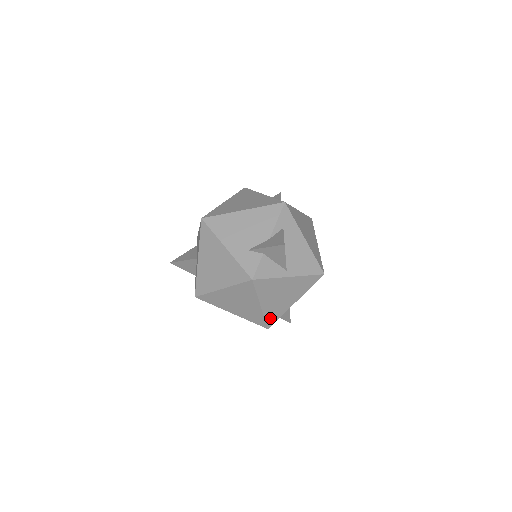
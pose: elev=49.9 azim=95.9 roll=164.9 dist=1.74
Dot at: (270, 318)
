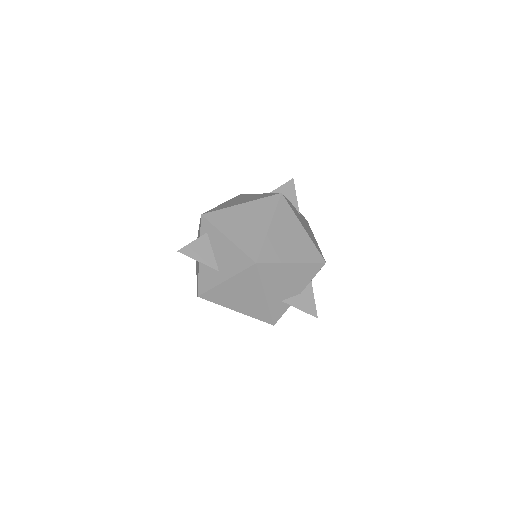
Dot at: occluded
